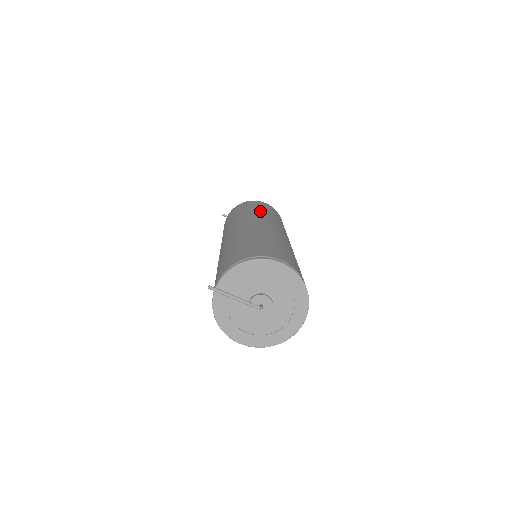
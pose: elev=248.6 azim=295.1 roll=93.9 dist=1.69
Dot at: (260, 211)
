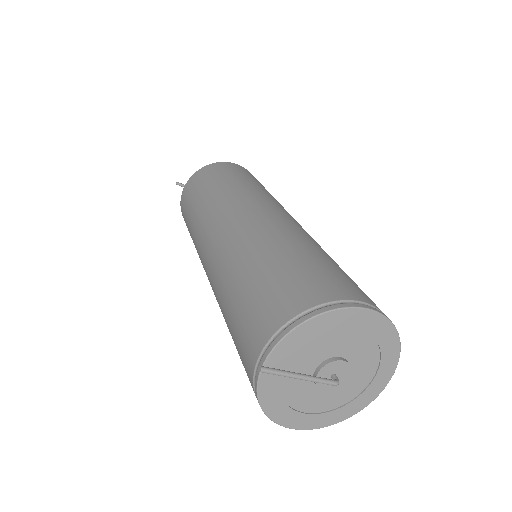
Dot at: (247, 184)
